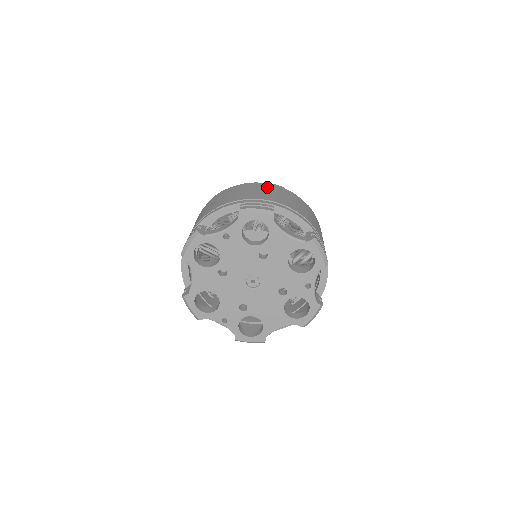
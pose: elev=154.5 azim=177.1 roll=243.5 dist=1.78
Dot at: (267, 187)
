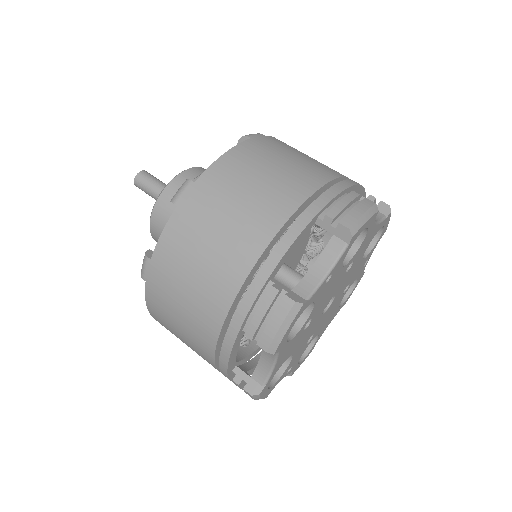
Dot at: (268, 150)
